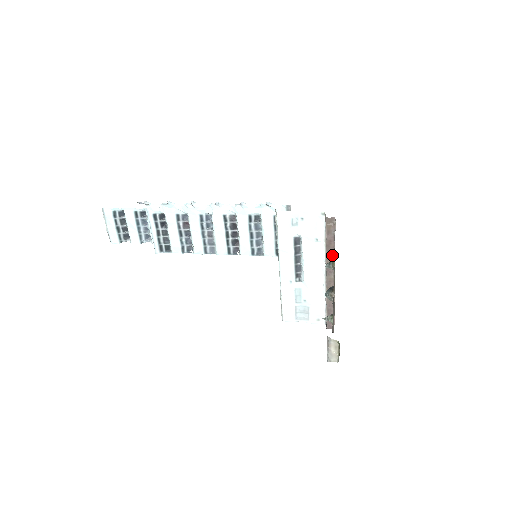
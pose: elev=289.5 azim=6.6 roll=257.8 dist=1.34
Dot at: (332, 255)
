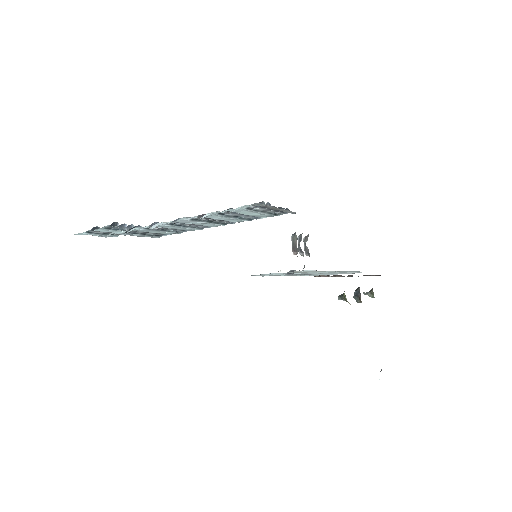
Dot at: (341, 276)
